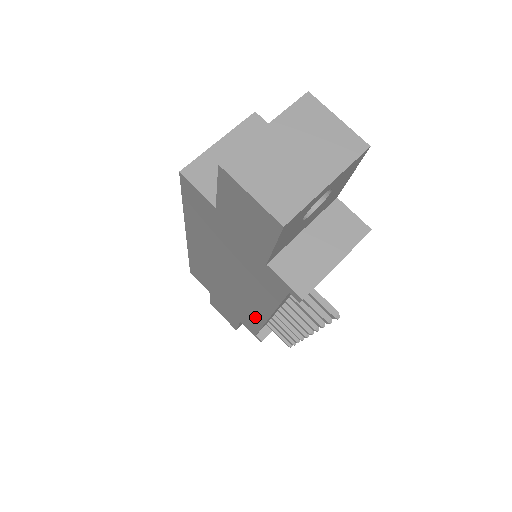
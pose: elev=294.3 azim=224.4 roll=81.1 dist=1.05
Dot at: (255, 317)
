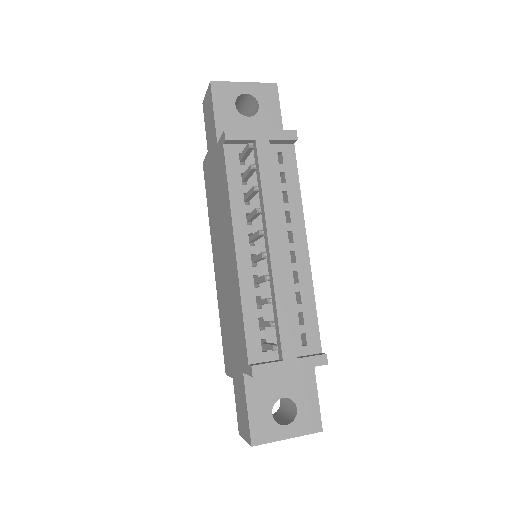
Dot at: (237, 290)
